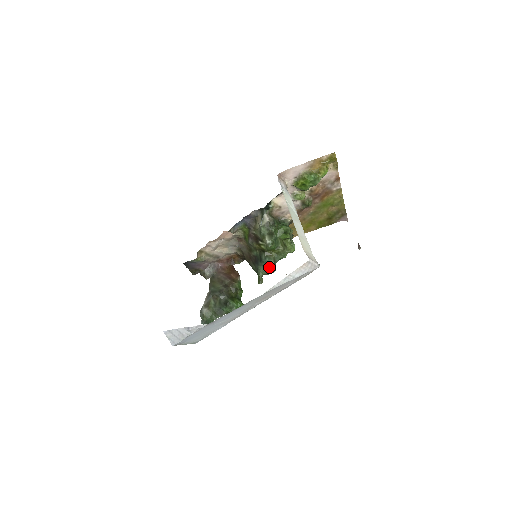
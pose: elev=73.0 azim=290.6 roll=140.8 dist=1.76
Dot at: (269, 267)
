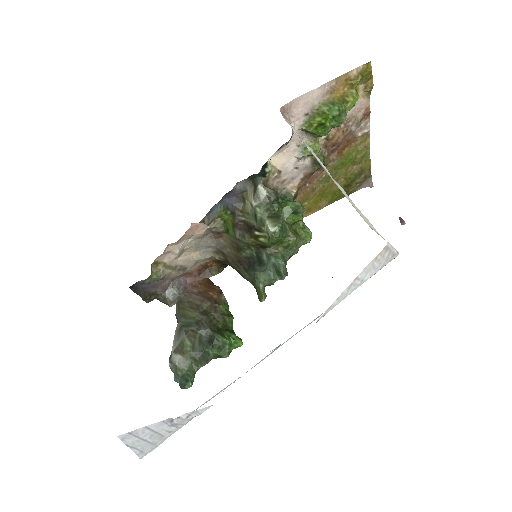
Dot at: (274, 272)
